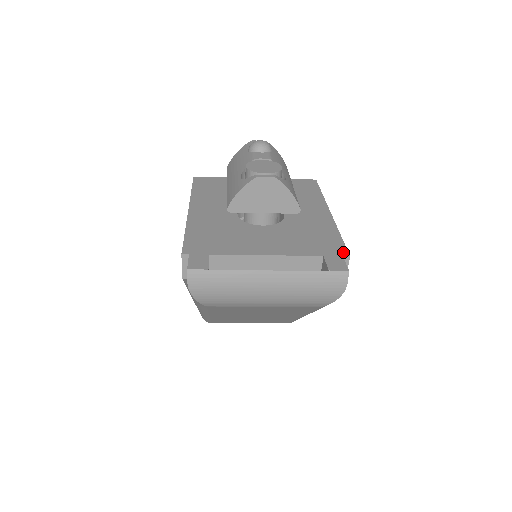
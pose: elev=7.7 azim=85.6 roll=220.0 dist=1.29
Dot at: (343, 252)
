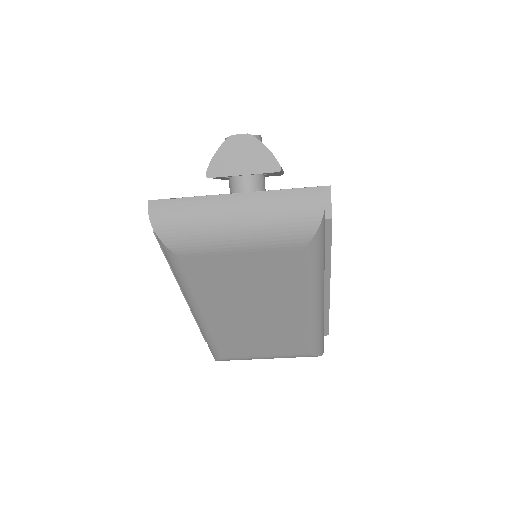
Dot at: (324, 186)
